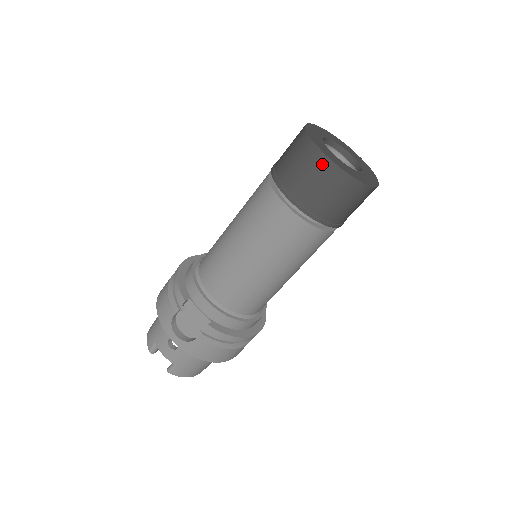
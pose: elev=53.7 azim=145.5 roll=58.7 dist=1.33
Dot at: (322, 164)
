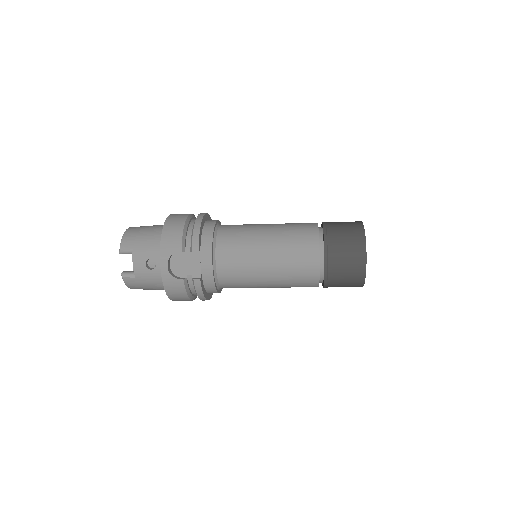
Dot at: (360, 260)
